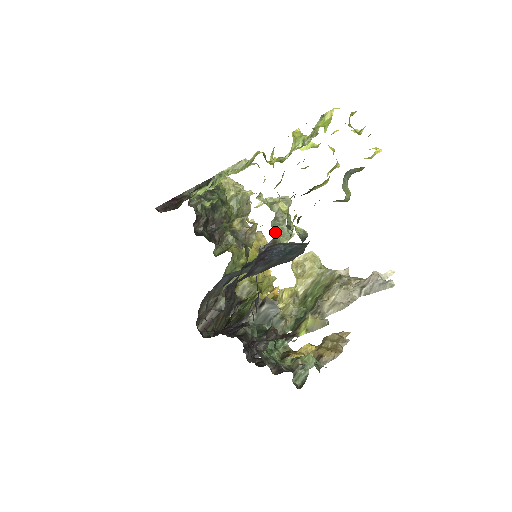
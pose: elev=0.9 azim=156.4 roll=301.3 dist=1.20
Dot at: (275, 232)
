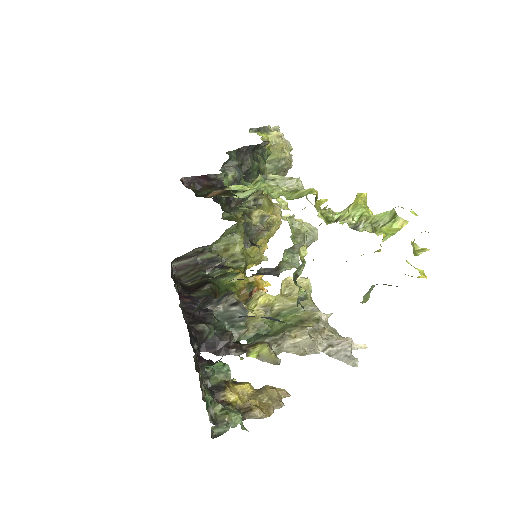
Dot at: (284, 260)
